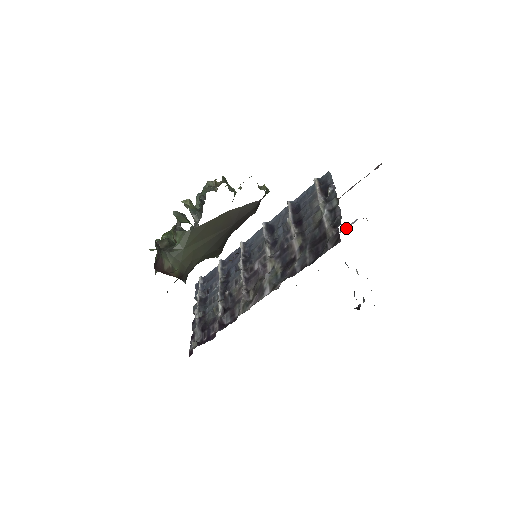
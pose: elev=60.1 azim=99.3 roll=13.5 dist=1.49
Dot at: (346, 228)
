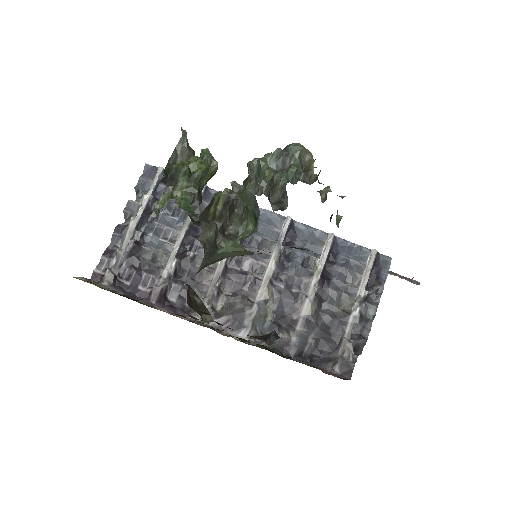
Dot at: occluded
